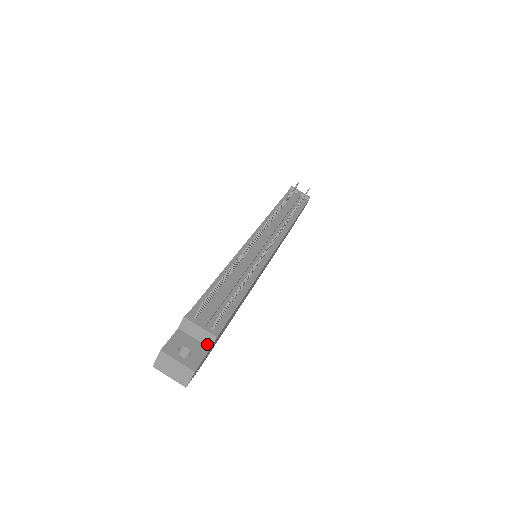
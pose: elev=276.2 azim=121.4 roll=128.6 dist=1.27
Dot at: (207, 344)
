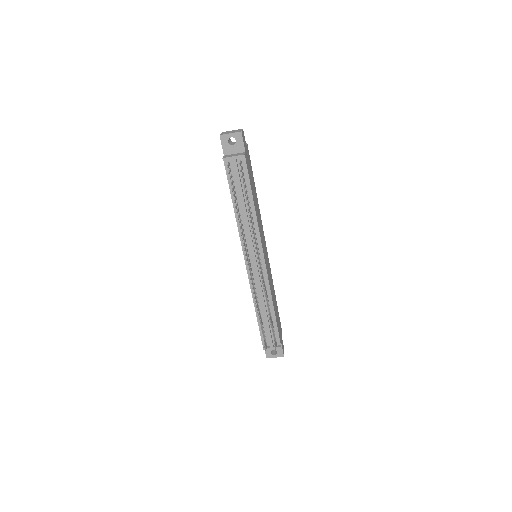
Dot at: occluded
